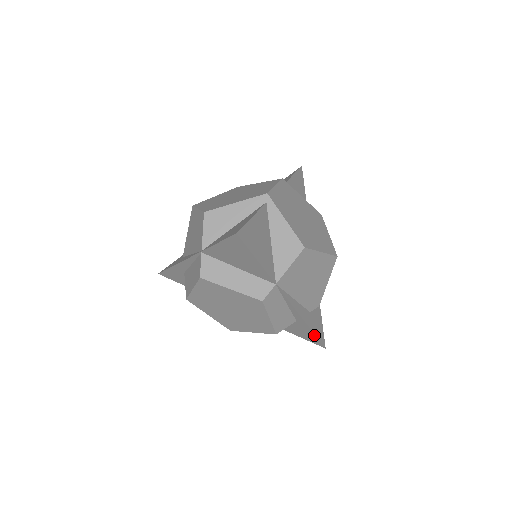
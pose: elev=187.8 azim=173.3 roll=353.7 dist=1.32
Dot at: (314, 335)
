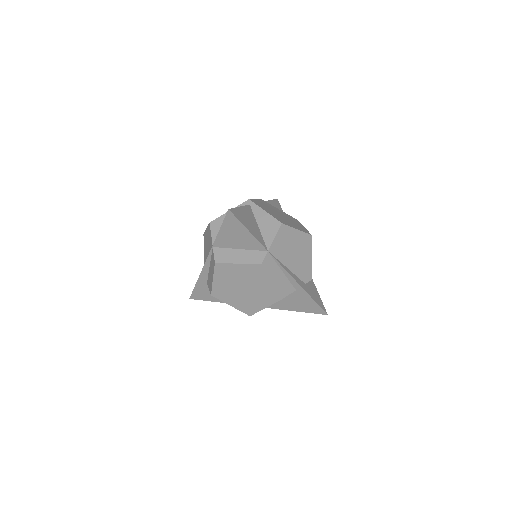
Dot at: (314, 301)
